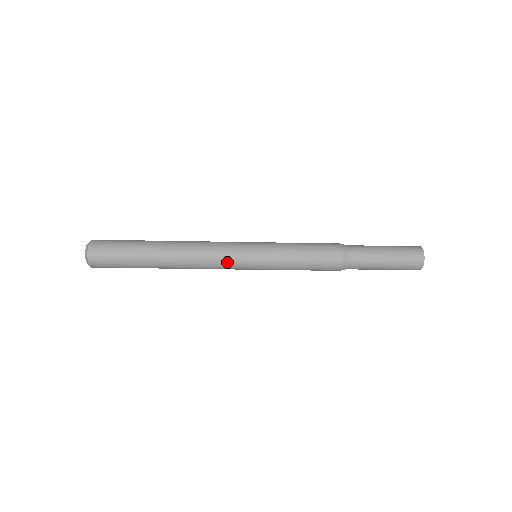
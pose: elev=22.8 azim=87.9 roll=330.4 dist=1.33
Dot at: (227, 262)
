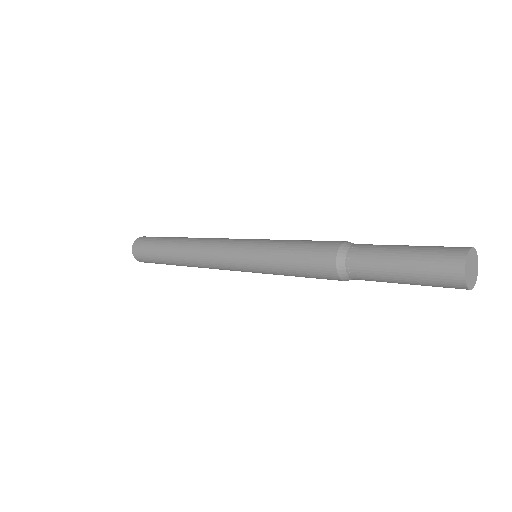
Dot at: (225, 267)
